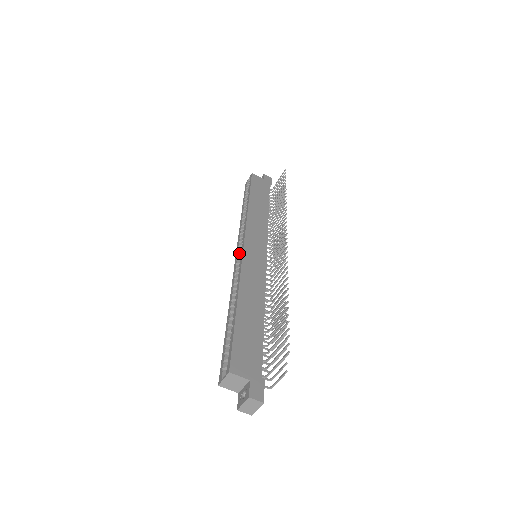
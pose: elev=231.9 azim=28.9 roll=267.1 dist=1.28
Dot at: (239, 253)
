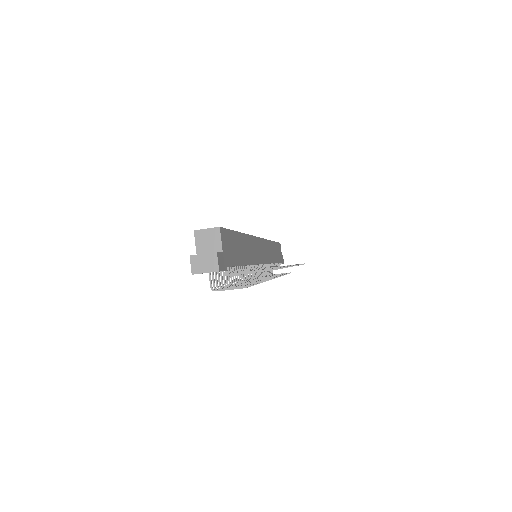
Dot at: occluded
